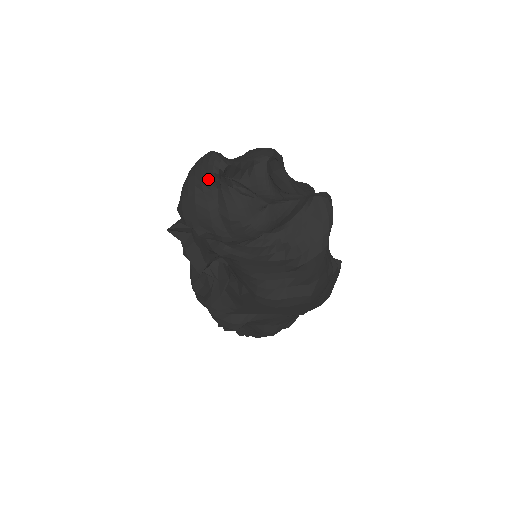
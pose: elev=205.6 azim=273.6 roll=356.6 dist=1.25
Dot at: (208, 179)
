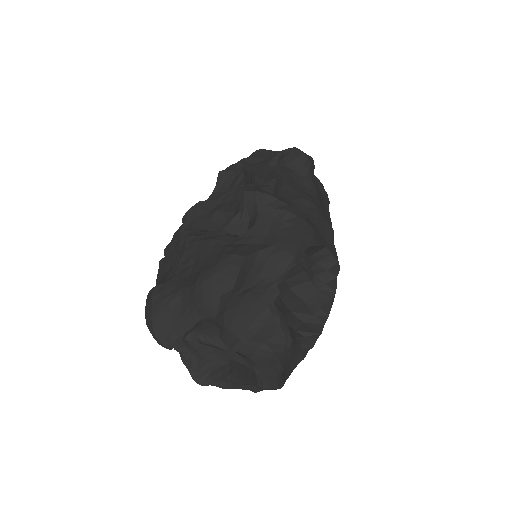
Dot at: occluded
